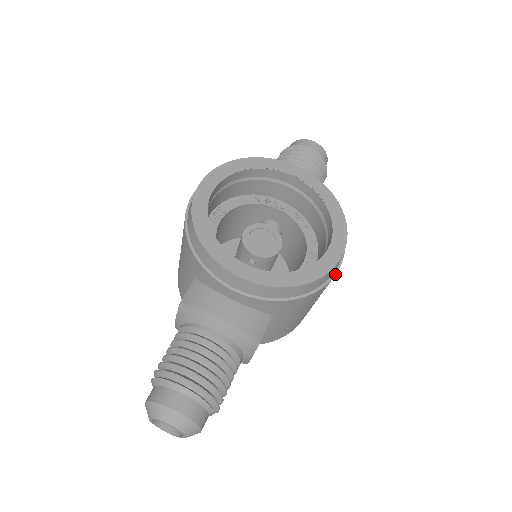
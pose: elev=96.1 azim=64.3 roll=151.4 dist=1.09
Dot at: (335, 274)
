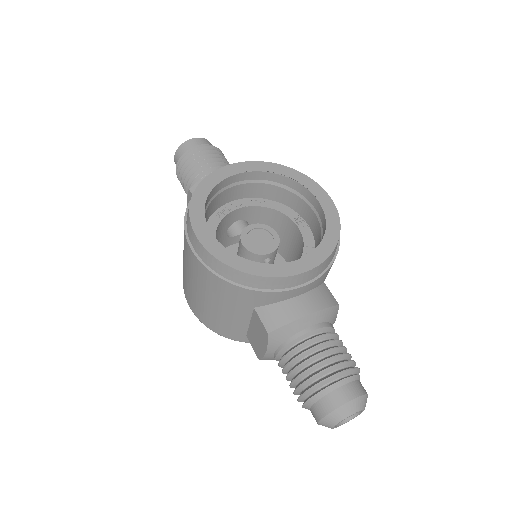
Dot at: occluded
